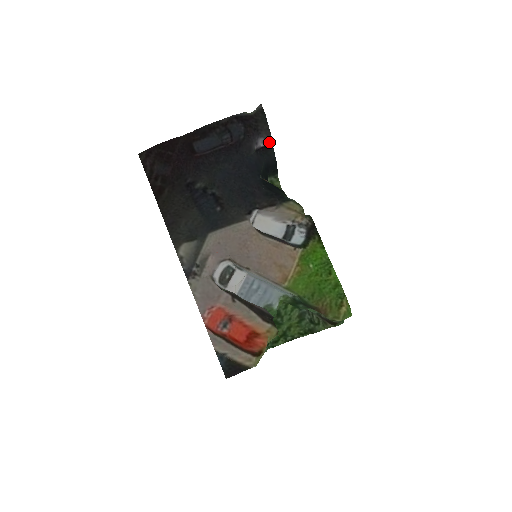
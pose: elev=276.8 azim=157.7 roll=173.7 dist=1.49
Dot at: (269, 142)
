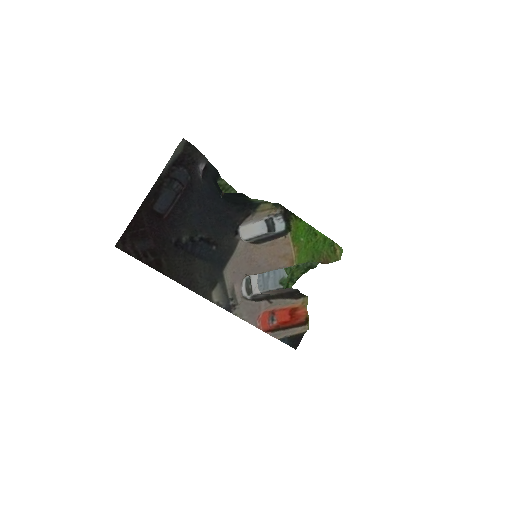
Dot at: (205, 162)
